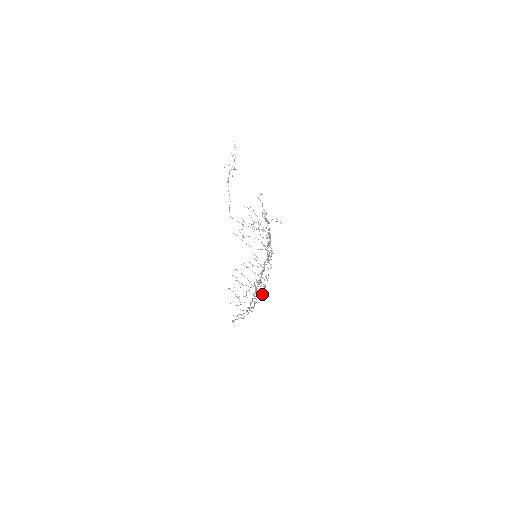
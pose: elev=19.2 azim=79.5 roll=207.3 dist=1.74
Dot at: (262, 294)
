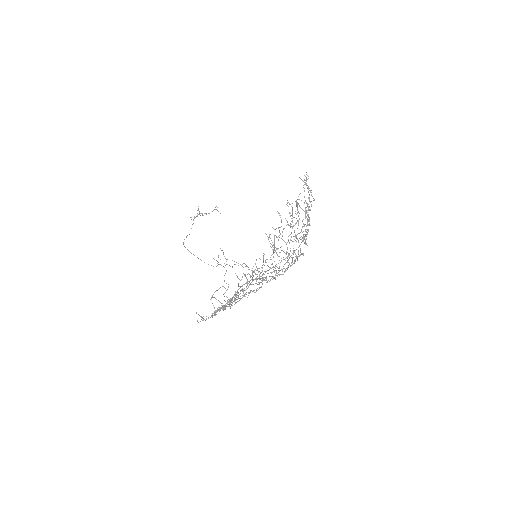
Dot at: (284, 272)
